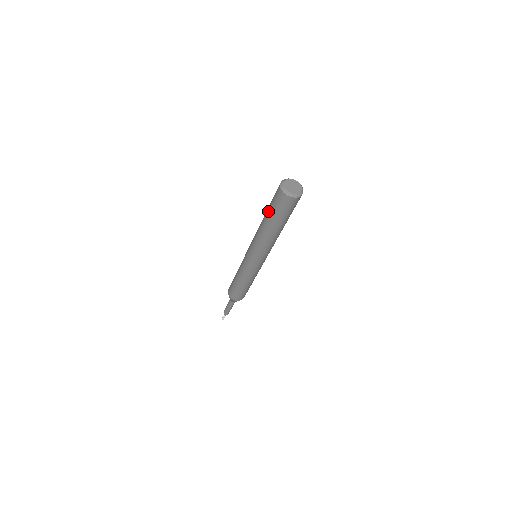
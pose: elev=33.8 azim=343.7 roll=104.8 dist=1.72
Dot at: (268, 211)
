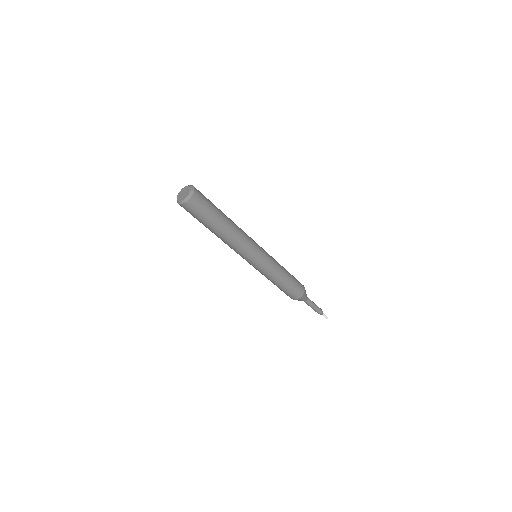
Dot at: occluded
